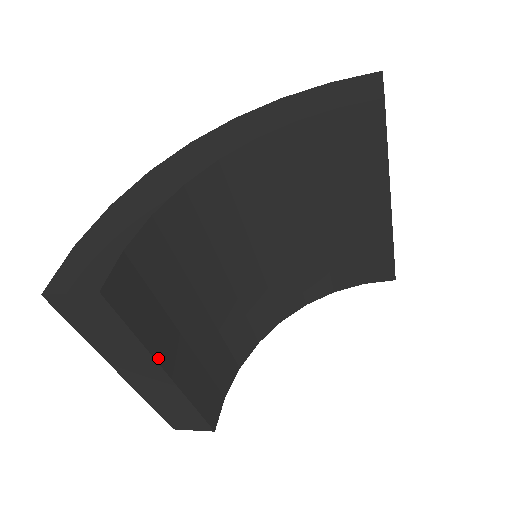
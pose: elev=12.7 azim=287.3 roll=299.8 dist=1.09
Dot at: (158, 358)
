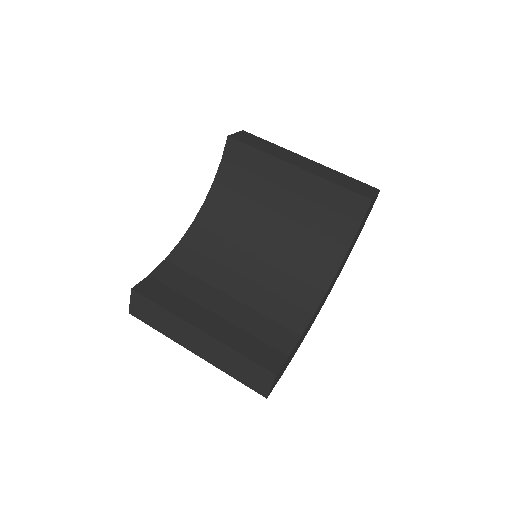
Dot at: (185, 319)
